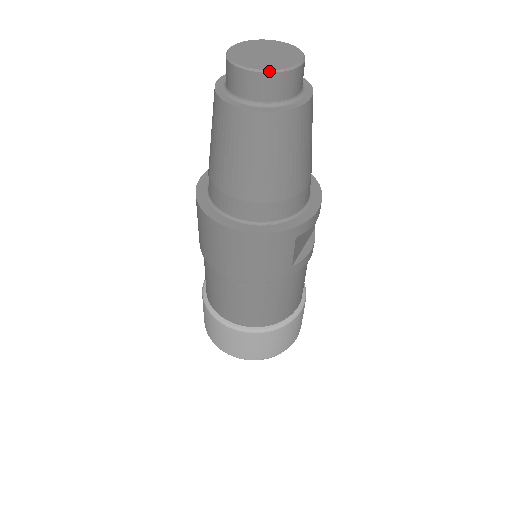
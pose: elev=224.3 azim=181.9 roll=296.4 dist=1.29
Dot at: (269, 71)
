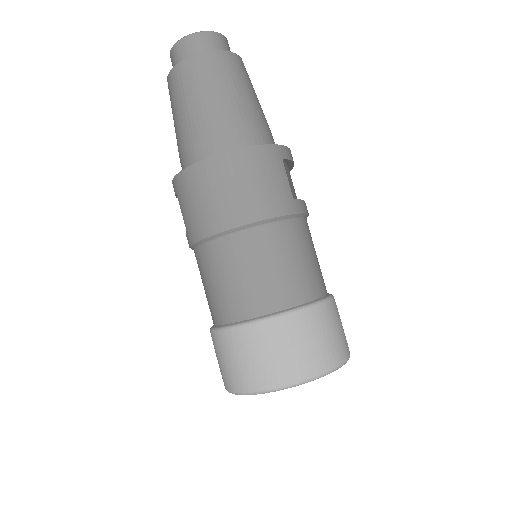
Dot at: (205, 31)
